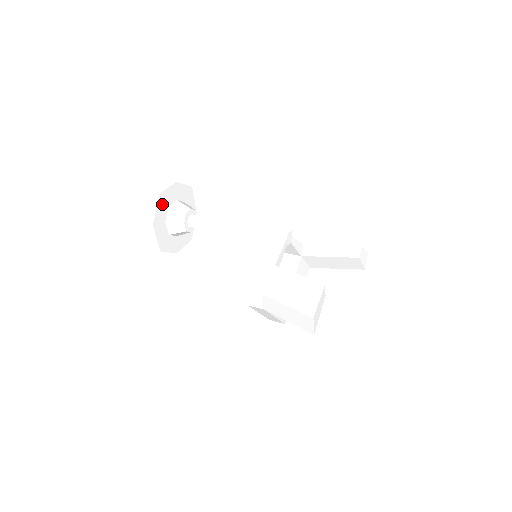
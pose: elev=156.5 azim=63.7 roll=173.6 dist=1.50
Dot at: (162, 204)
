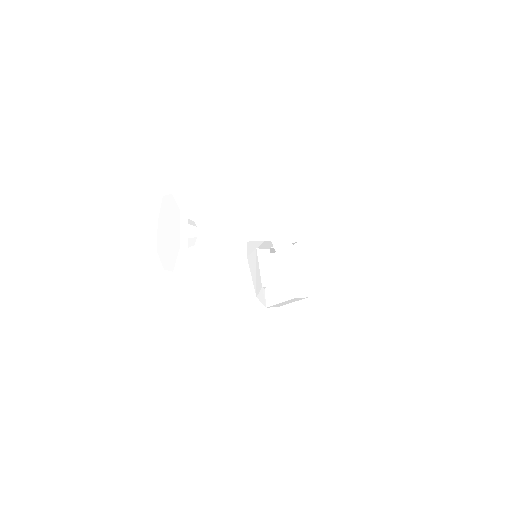
Dot at: occluded
